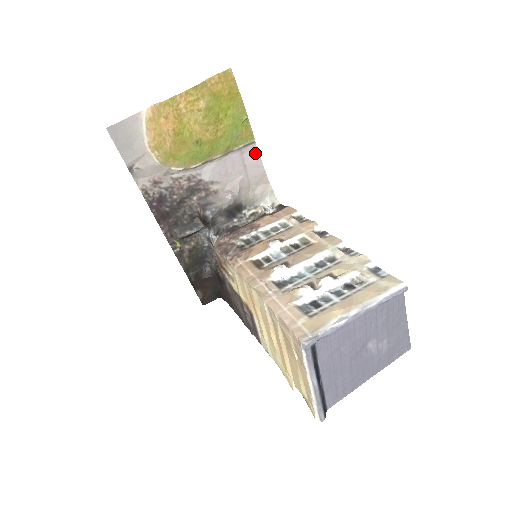
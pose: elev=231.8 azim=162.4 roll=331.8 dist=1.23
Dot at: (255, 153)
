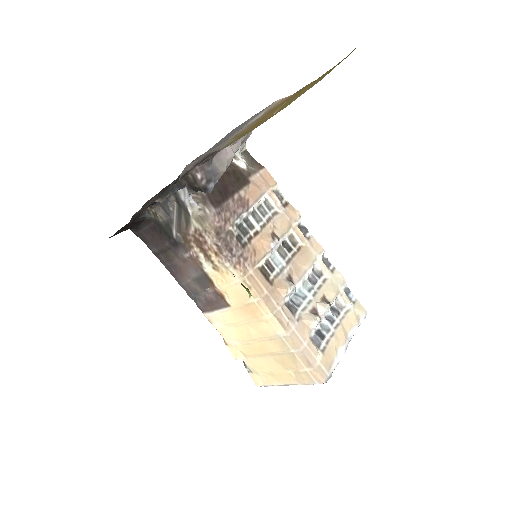
Dot at: occluded
